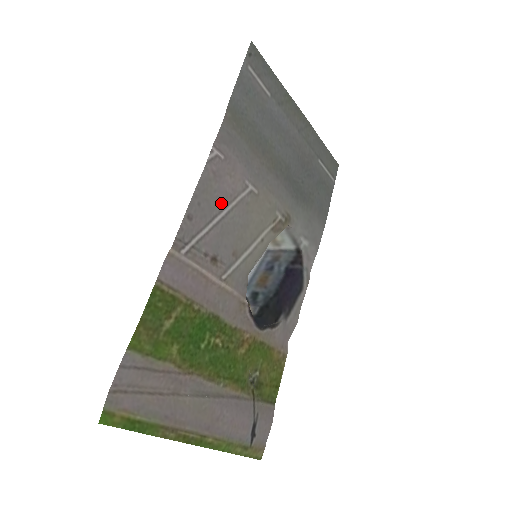
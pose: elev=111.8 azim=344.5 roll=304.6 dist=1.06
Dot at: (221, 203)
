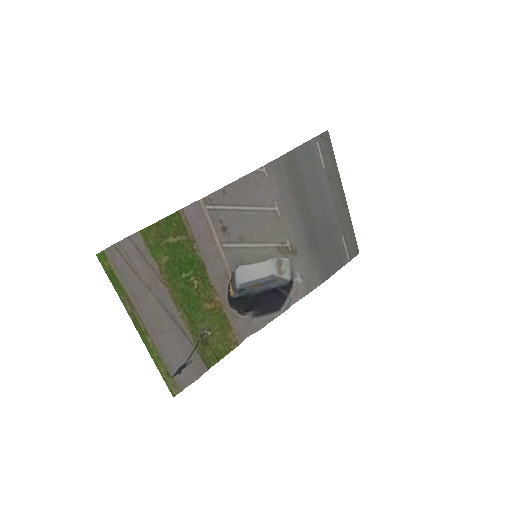
Dot at: (250, 201)
